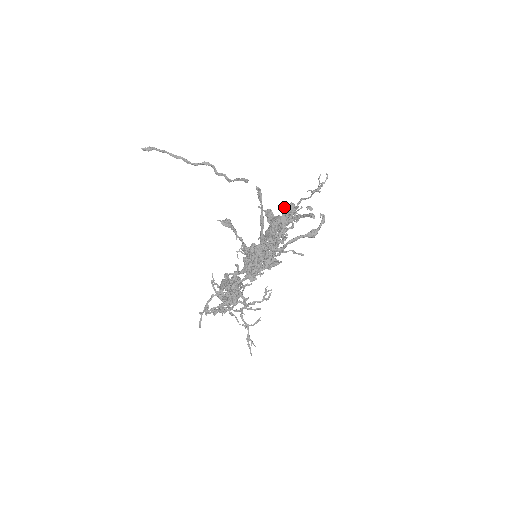
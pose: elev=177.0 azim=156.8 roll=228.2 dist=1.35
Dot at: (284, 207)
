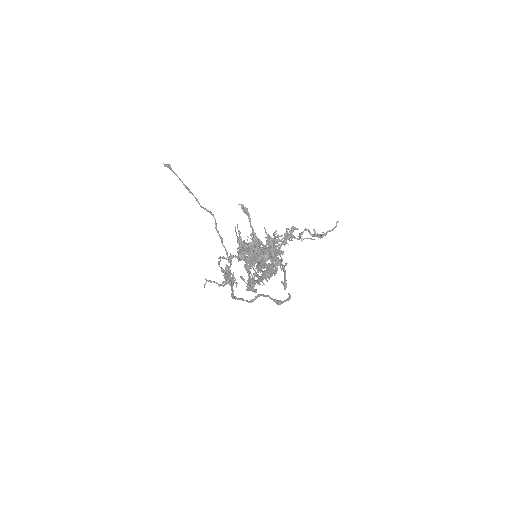
Dot at: (268, 267)
